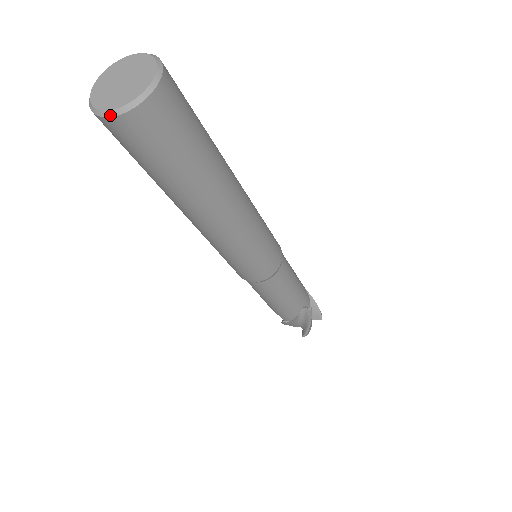
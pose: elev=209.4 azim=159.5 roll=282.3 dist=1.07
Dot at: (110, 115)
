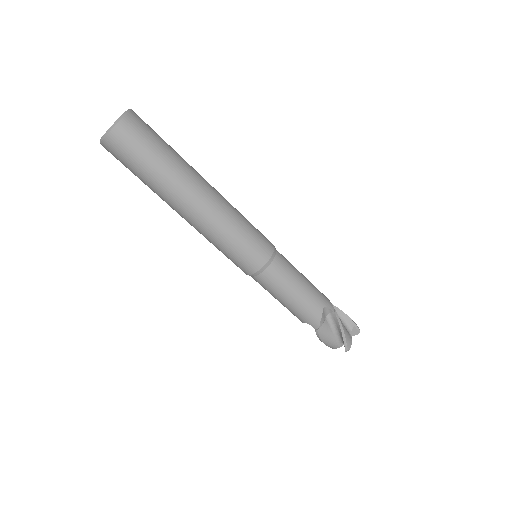
Dot at: (105, 136)
